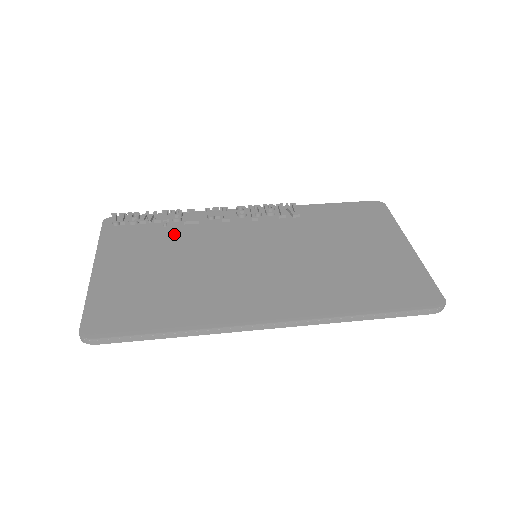
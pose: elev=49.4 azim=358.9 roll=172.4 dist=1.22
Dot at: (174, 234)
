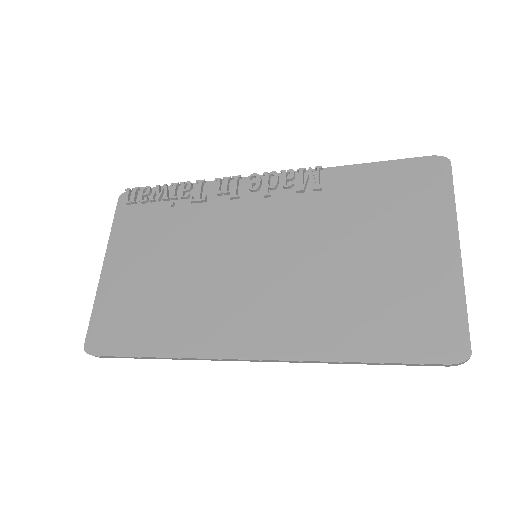
Dot at: (179, 219)
